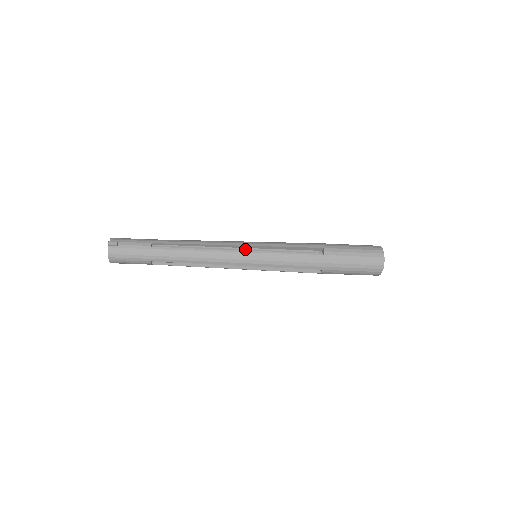
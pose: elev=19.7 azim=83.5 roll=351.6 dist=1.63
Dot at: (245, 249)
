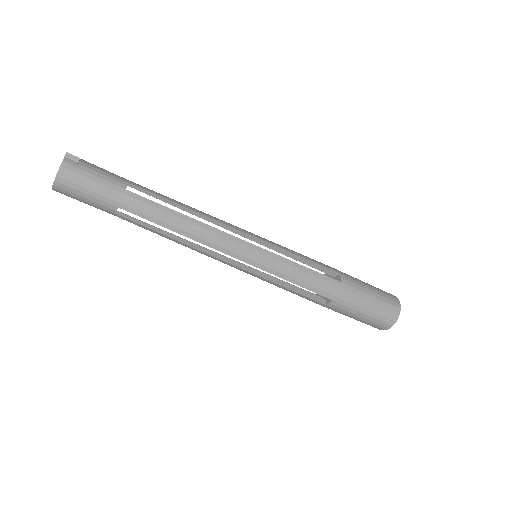
Dot at: occluded
